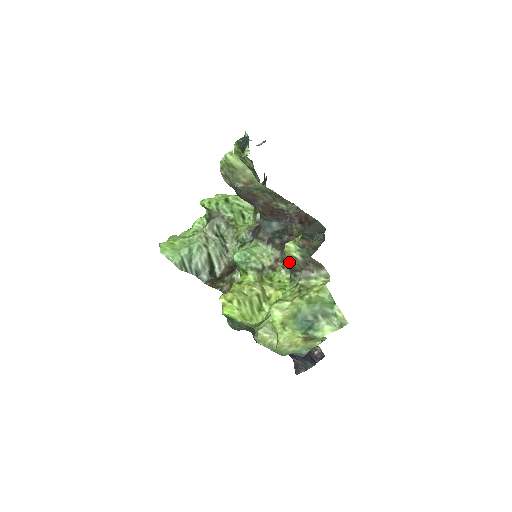
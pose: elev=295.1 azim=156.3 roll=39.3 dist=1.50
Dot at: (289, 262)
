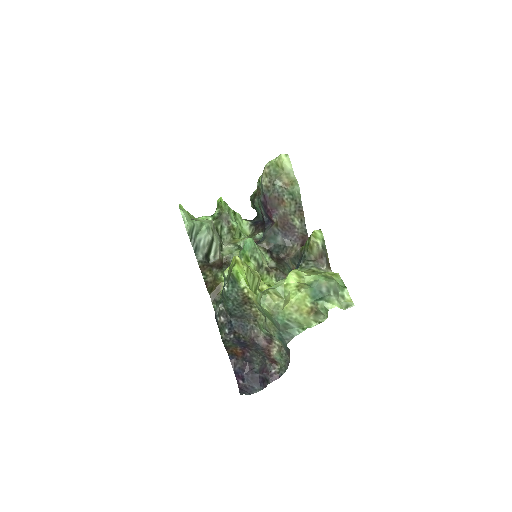
Dot at: (304, 253)
